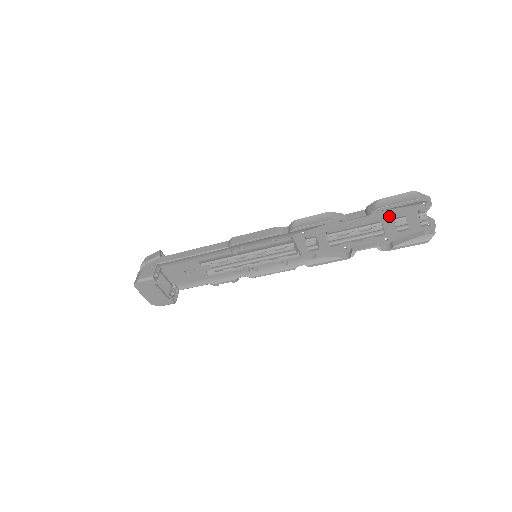
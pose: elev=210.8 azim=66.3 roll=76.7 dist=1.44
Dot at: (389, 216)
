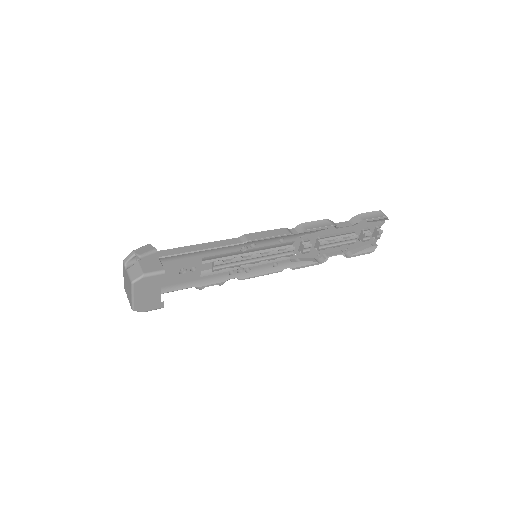
Dot at: (359, 228)
